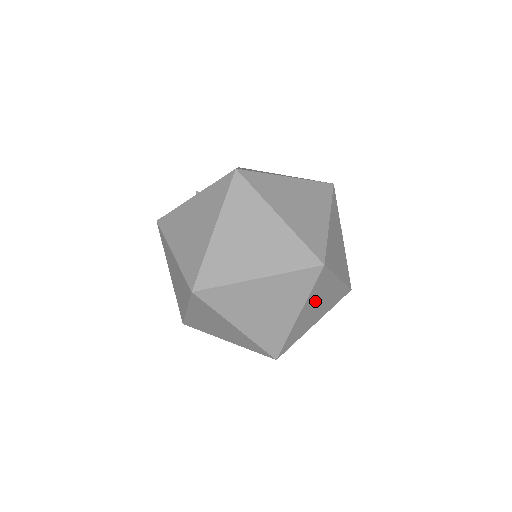
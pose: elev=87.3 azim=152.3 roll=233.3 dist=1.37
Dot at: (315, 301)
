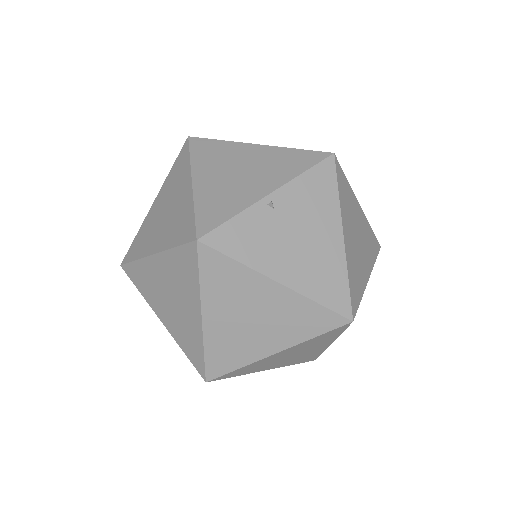
Dot at: occluded
